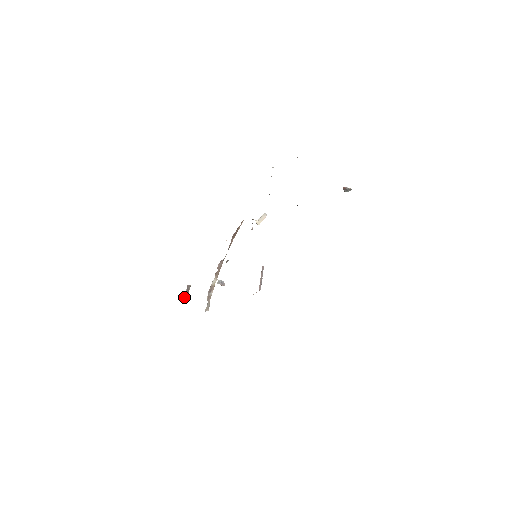
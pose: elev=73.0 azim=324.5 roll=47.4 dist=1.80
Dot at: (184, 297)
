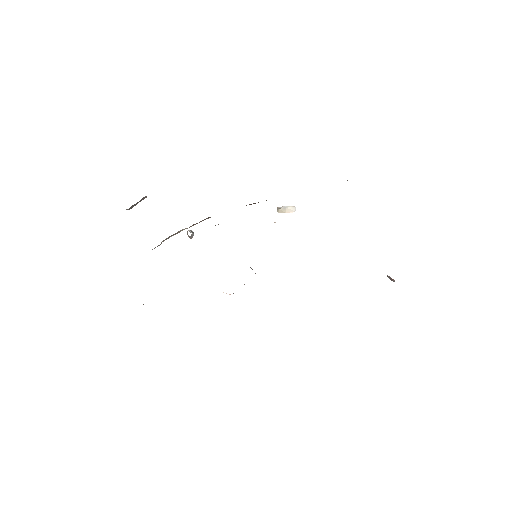
Dot at: (131, 206)
